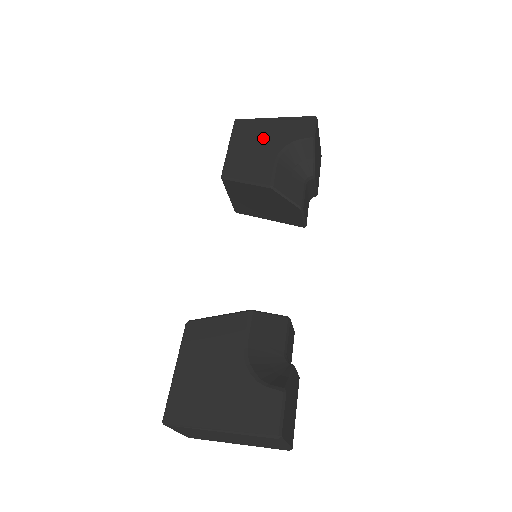
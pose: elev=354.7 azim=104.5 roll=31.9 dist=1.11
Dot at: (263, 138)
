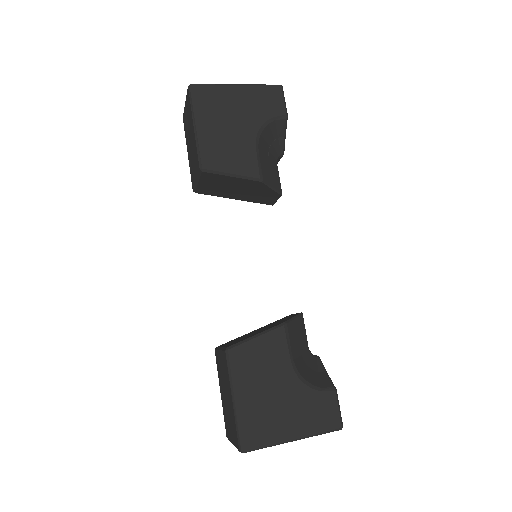
Dot at: (233, 114)
